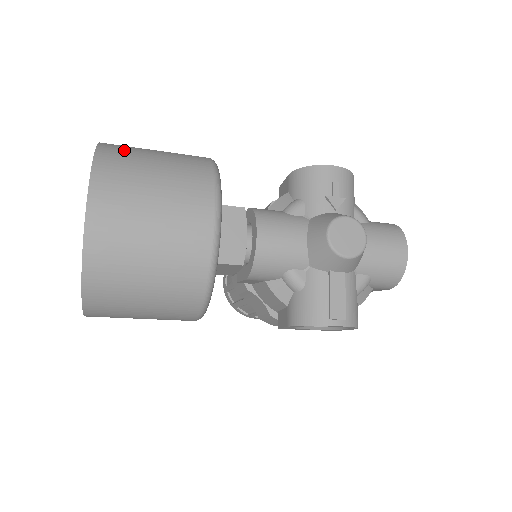
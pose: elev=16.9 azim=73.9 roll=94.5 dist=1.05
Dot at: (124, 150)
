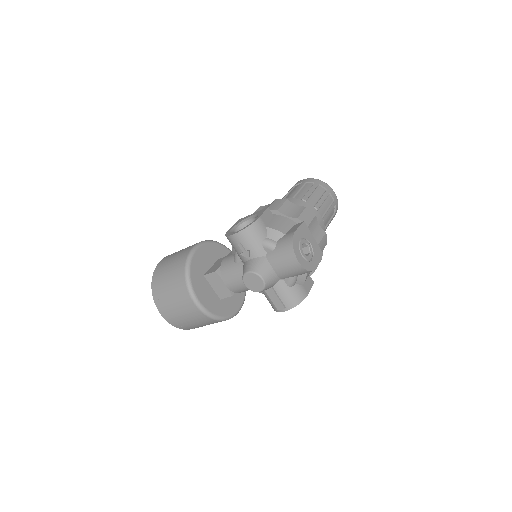
Dot at: (158, 281)
